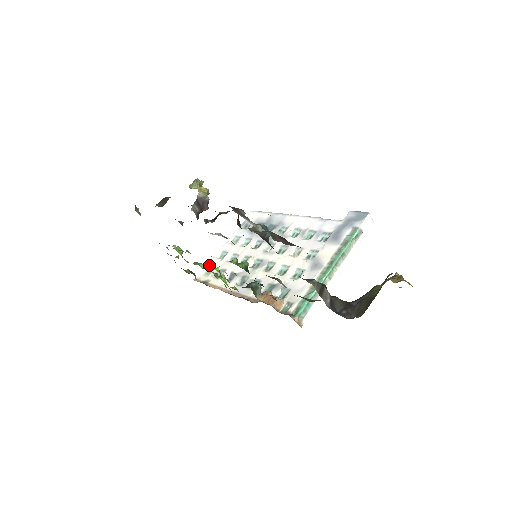
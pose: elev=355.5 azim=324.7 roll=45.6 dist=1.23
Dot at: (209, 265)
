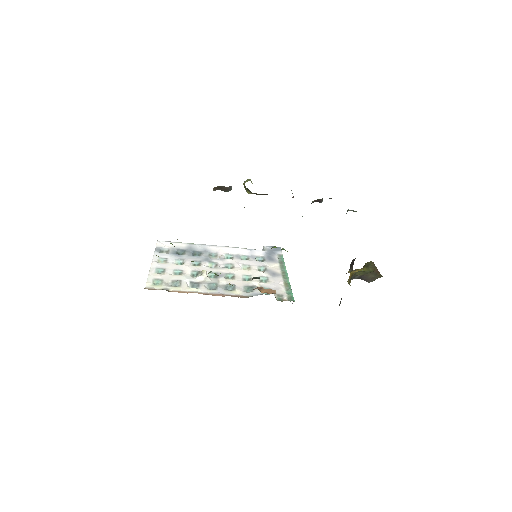
Dot at: (151, 278)
